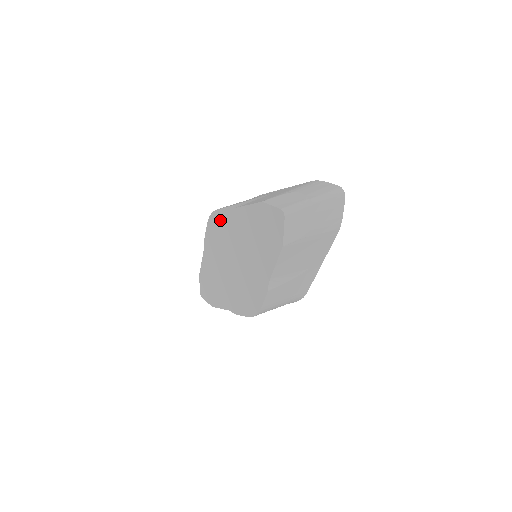
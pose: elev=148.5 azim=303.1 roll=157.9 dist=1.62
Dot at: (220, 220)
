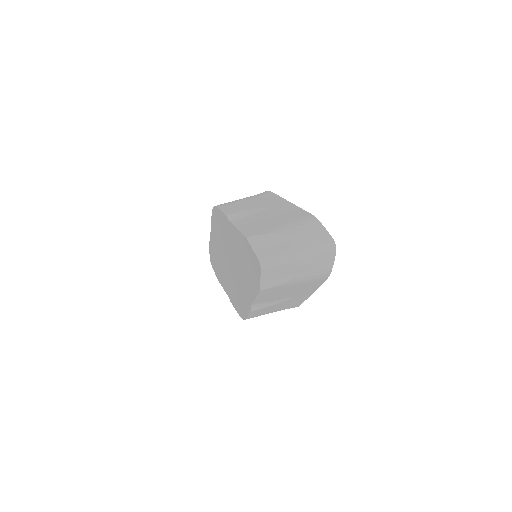
Dot at: (220, 219)
